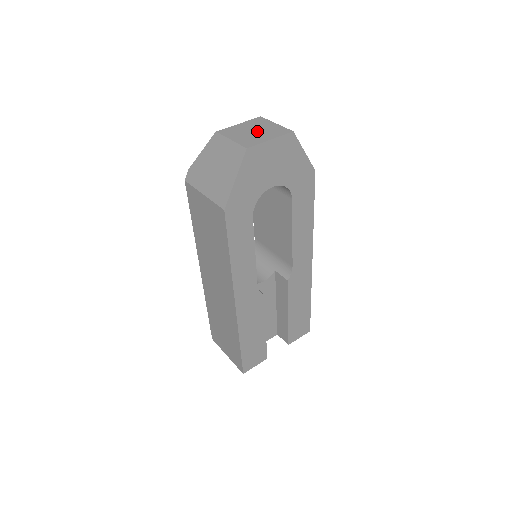
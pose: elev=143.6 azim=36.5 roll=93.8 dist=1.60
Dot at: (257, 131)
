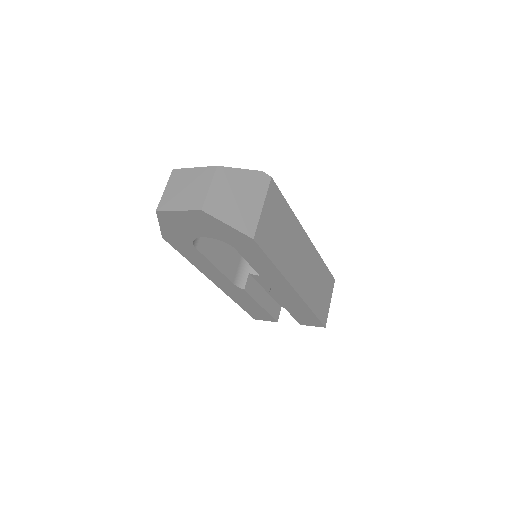
Dot at: (187, 190)
